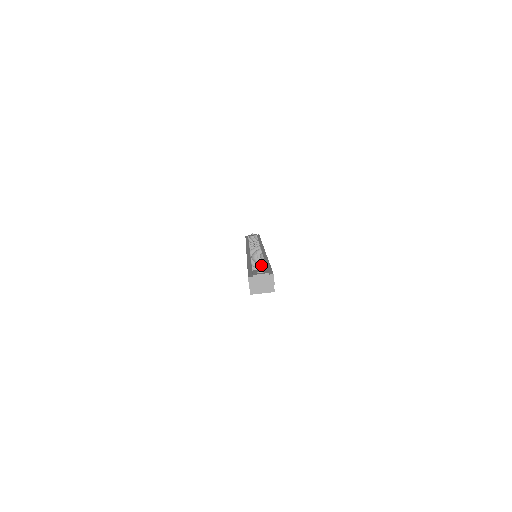
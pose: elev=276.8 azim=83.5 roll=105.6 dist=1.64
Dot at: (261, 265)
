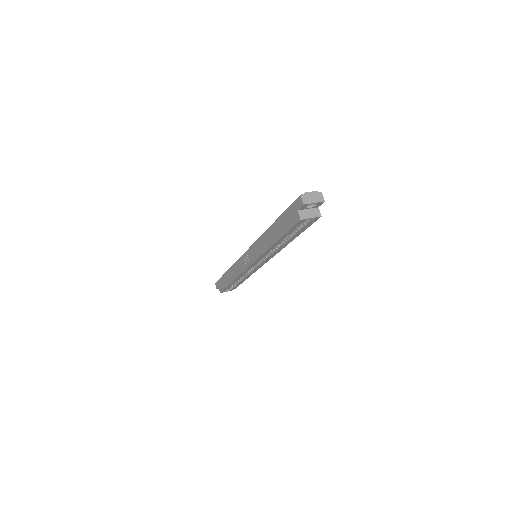
Dot at: occluded
